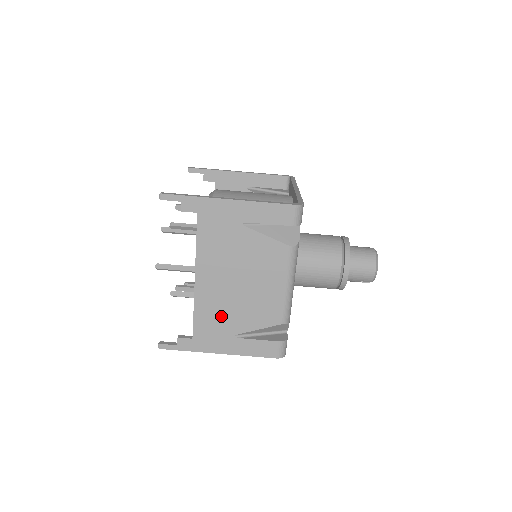
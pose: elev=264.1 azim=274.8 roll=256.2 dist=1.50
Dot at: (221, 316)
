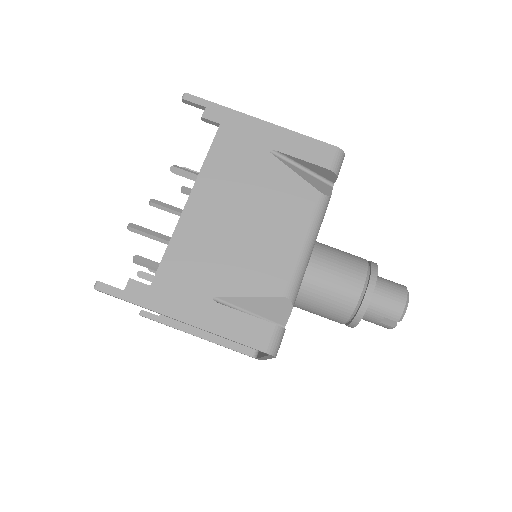
Dot at: (204, 262)
